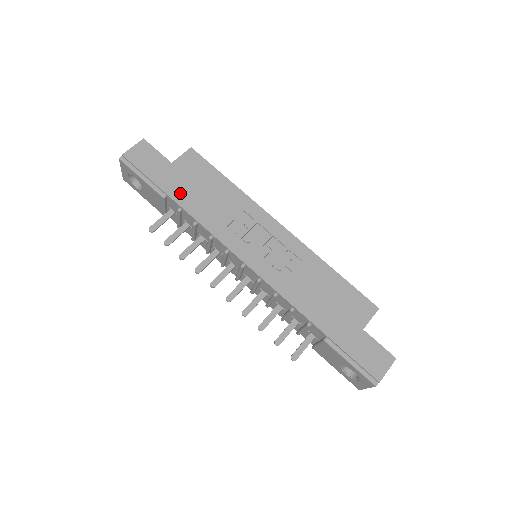
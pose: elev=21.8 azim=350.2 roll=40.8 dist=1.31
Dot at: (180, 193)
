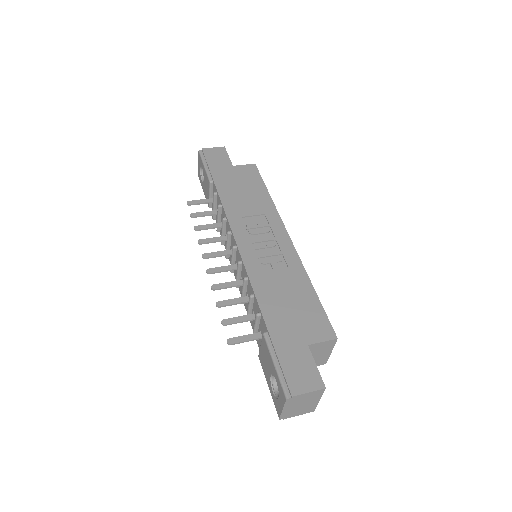
Dot at: (224, 183)
